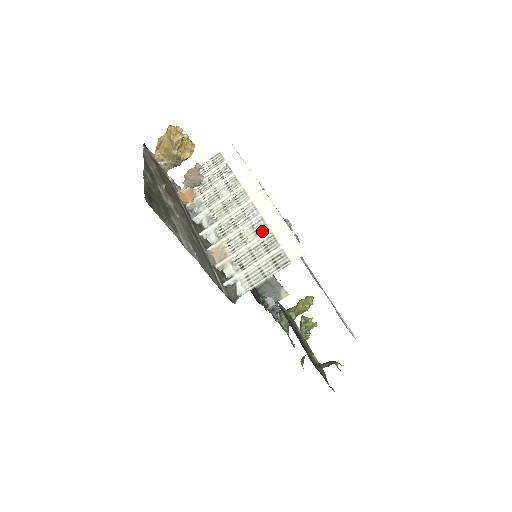
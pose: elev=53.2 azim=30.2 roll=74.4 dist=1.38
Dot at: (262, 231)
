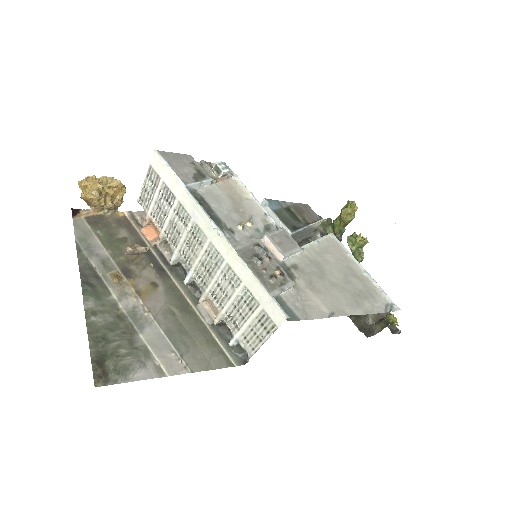
Dot at: (236, 284)
